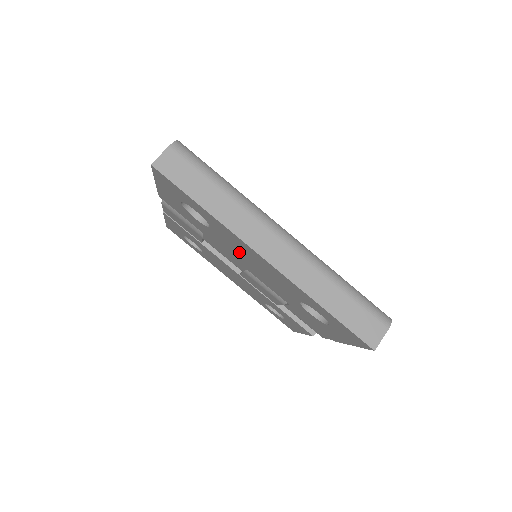
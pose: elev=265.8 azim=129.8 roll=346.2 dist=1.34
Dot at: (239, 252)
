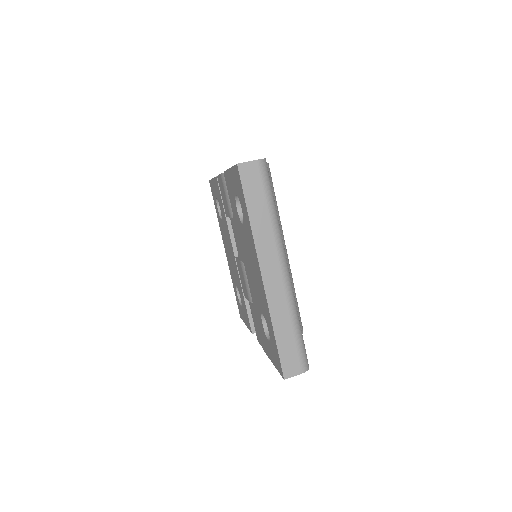
Dot at: (248, 253)
